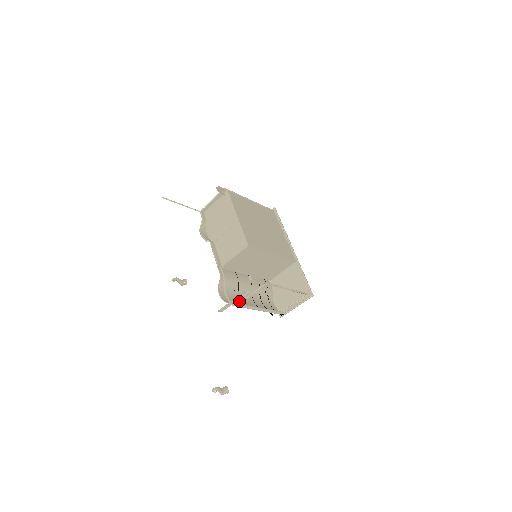
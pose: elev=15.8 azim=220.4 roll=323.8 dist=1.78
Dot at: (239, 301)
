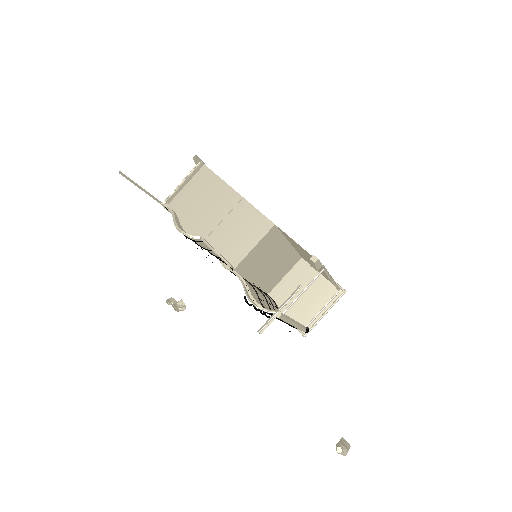
Dot at: occluded
